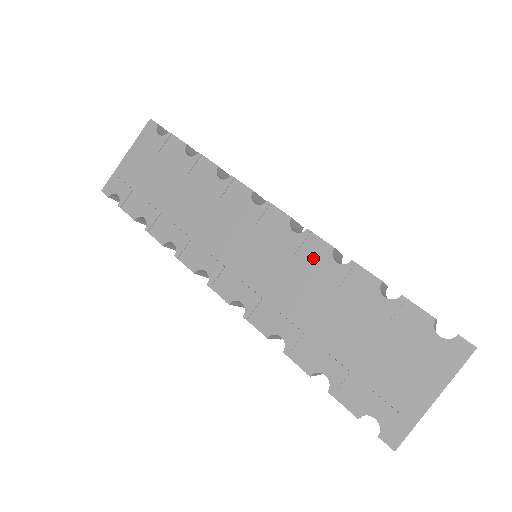
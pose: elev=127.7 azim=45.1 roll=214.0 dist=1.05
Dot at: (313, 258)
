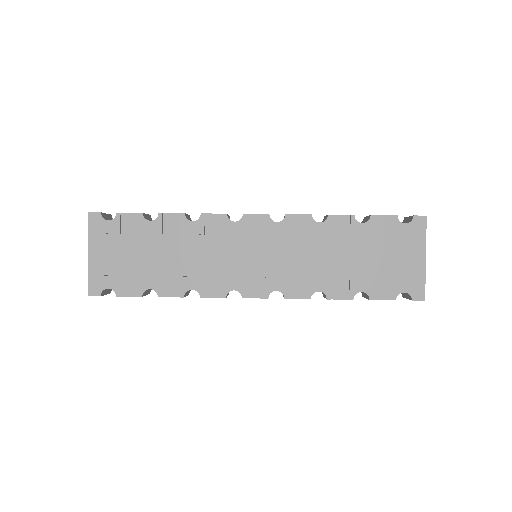
Dot at: (303, 230)
